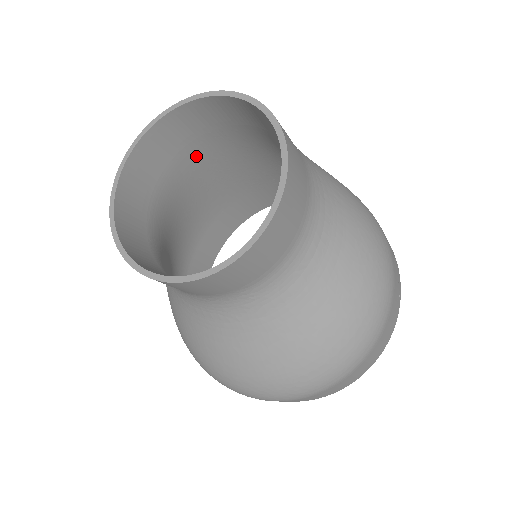
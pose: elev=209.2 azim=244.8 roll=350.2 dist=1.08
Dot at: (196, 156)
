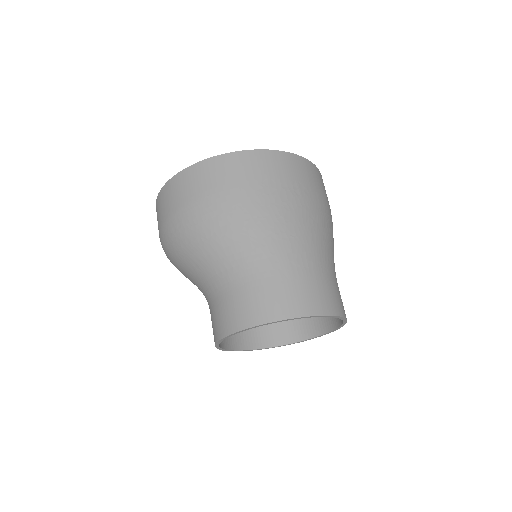
Dot at: (272, 267)
